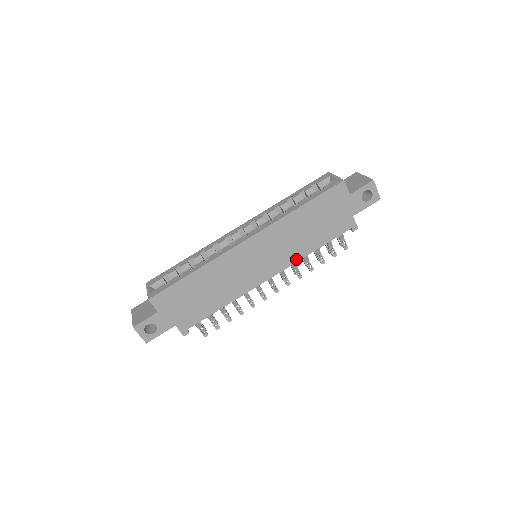
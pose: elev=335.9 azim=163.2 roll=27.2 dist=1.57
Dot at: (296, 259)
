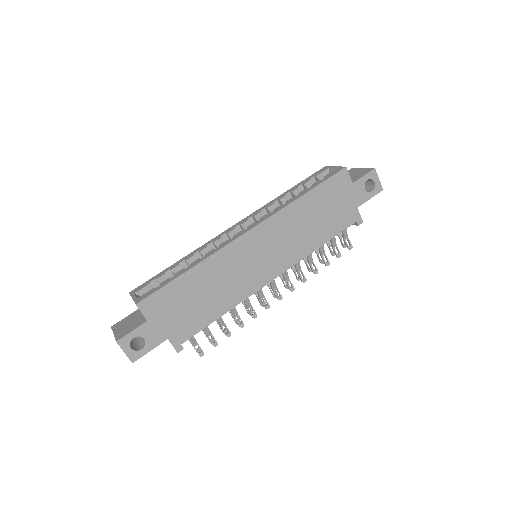
Dot at: (301, 256)
